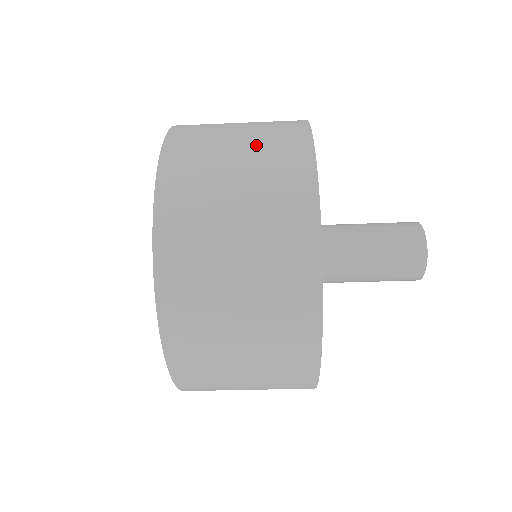
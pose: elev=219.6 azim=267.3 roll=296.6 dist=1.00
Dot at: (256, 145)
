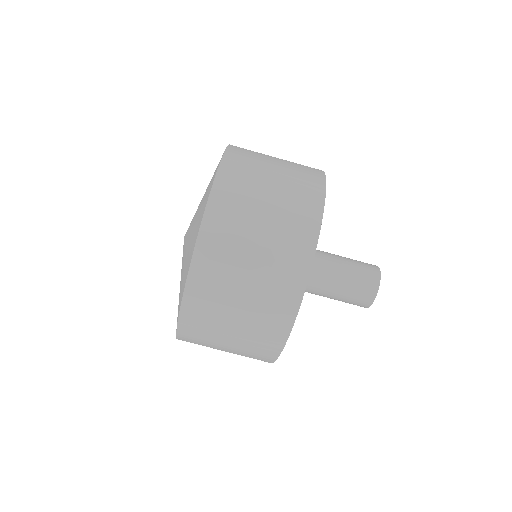
Dot at: (288, 161)
